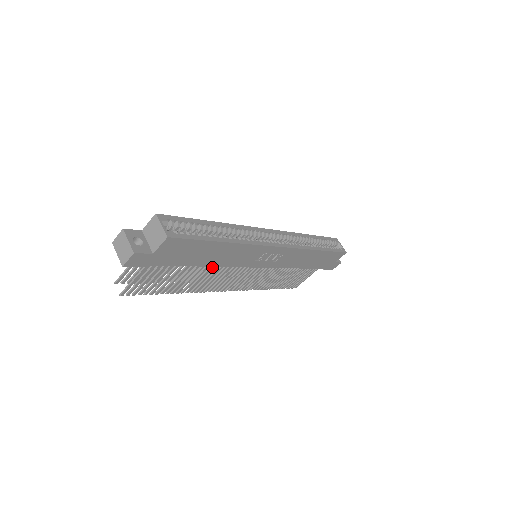
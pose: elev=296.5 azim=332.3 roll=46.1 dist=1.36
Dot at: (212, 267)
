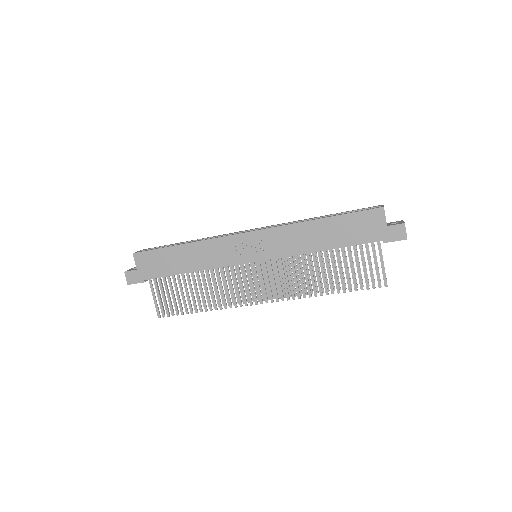
Dot at: (208, 275)
